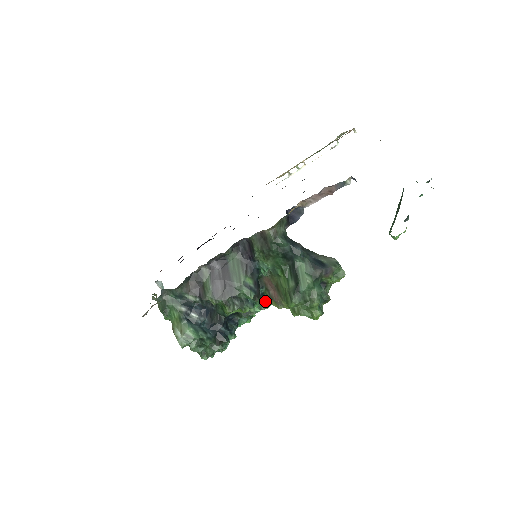
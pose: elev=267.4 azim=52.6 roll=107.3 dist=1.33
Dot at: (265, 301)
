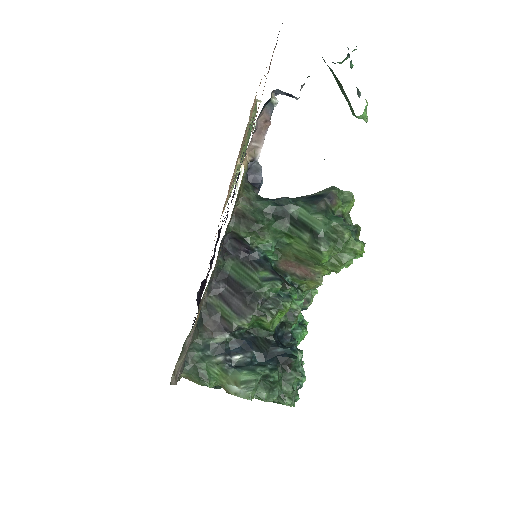
Dot at: (301, 290)
